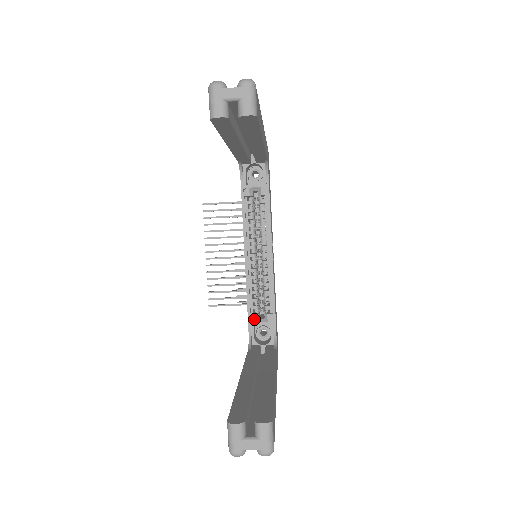
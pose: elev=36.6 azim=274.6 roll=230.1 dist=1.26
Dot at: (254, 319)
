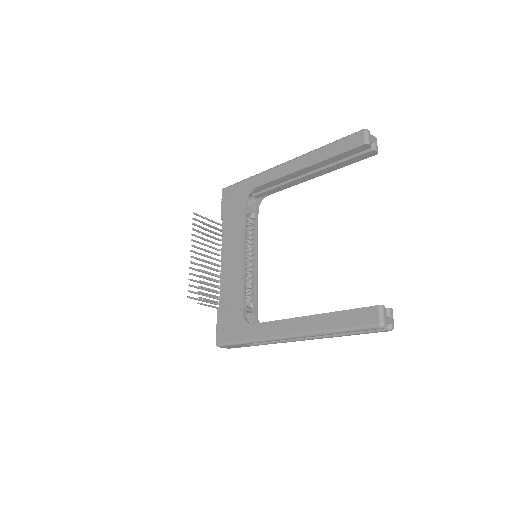
Dot at: occluded
